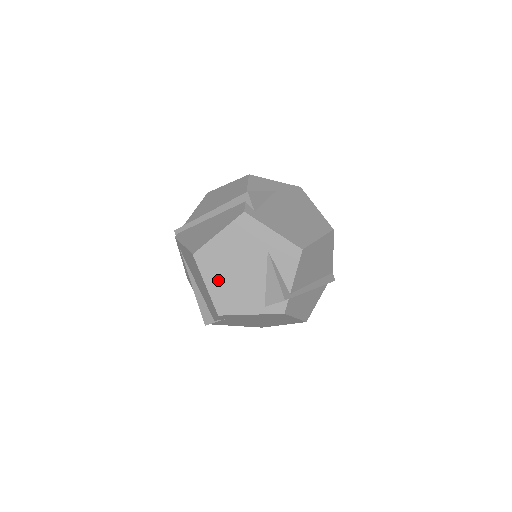
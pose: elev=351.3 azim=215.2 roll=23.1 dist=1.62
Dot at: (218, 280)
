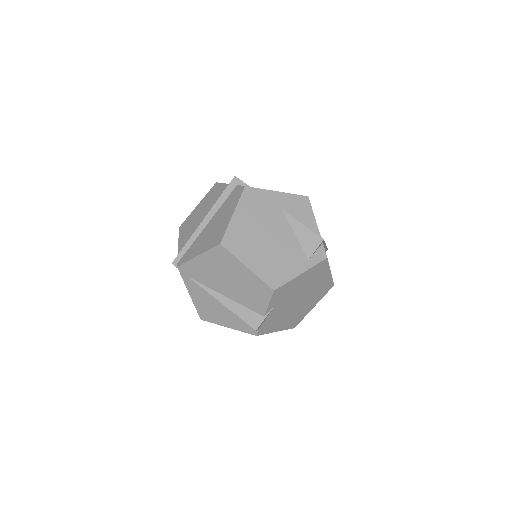
Dot at: (256, 256)
